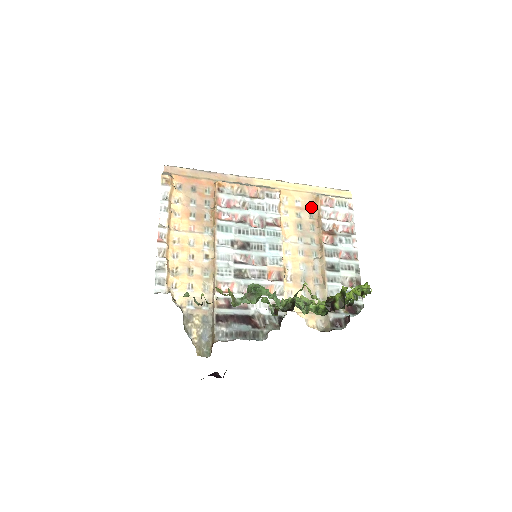
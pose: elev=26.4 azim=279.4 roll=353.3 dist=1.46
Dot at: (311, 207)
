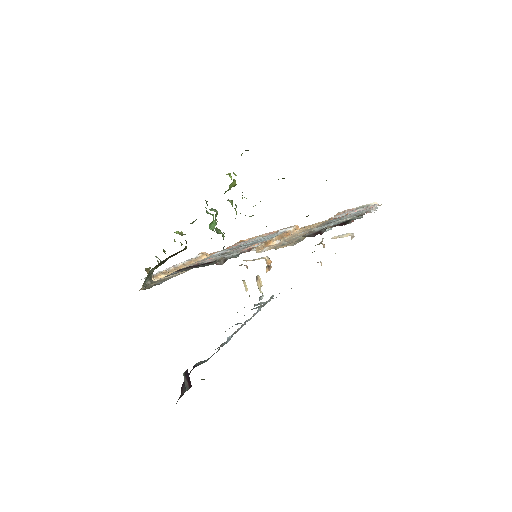
Dot at: occluded
